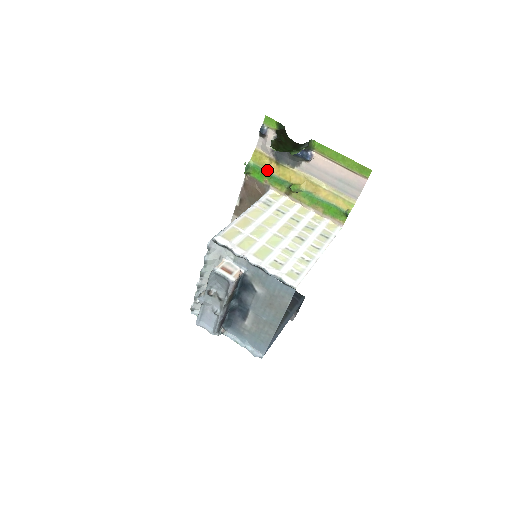
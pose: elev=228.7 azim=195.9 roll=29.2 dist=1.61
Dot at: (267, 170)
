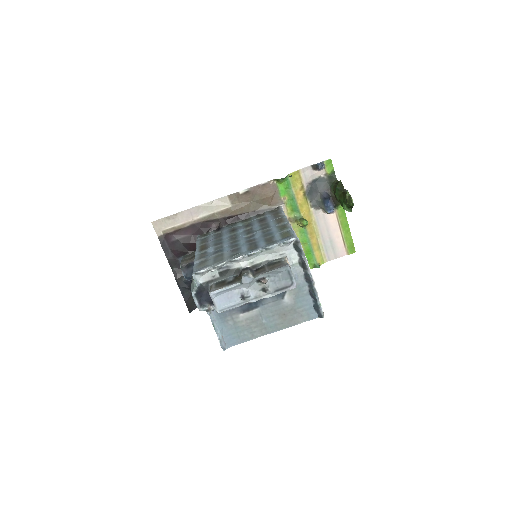
Dot at: (294, 192)
